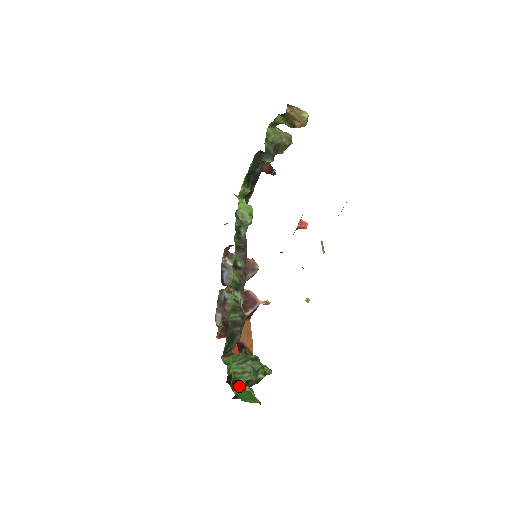
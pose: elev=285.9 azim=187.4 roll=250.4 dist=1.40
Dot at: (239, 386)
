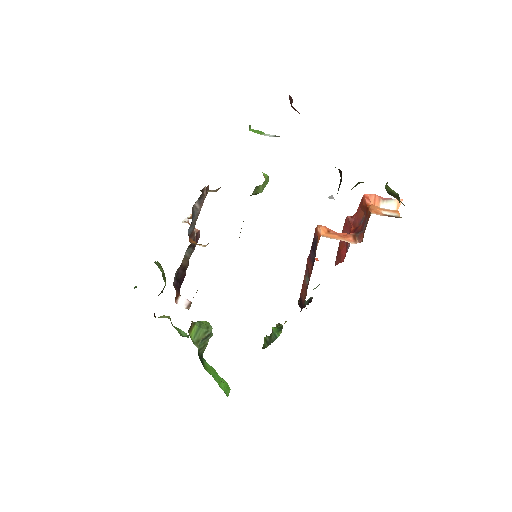
Dot at: occluded
